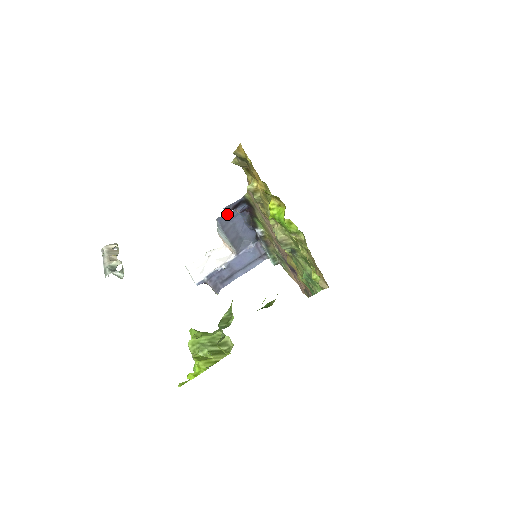
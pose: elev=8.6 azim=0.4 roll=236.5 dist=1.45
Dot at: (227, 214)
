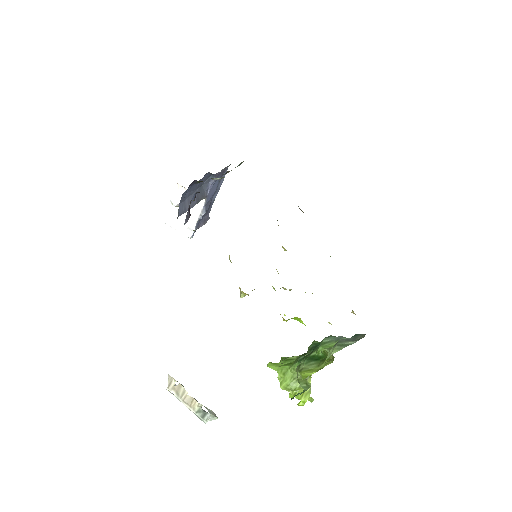
Dot at: occluded
